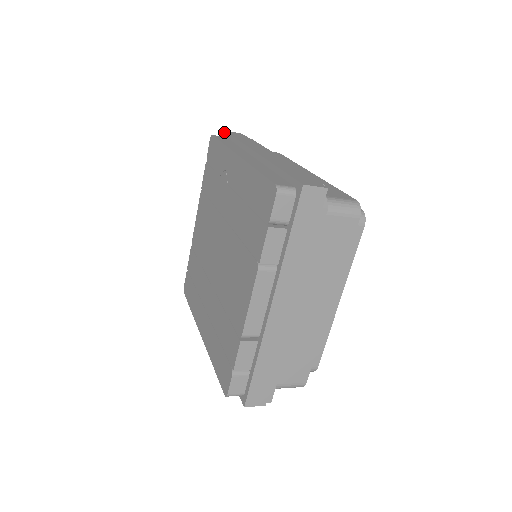
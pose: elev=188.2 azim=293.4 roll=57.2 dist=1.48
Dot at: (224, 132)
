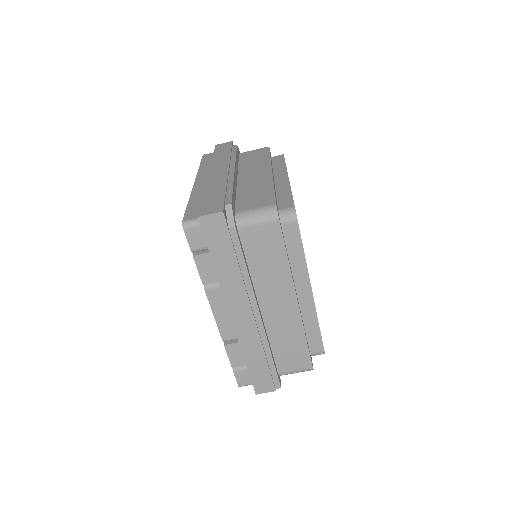
Dot at: occluded
